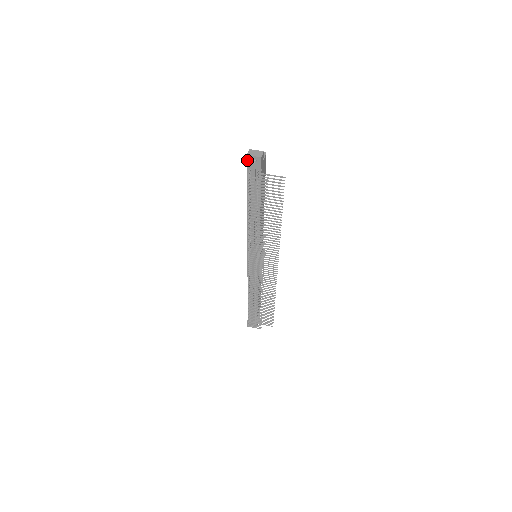
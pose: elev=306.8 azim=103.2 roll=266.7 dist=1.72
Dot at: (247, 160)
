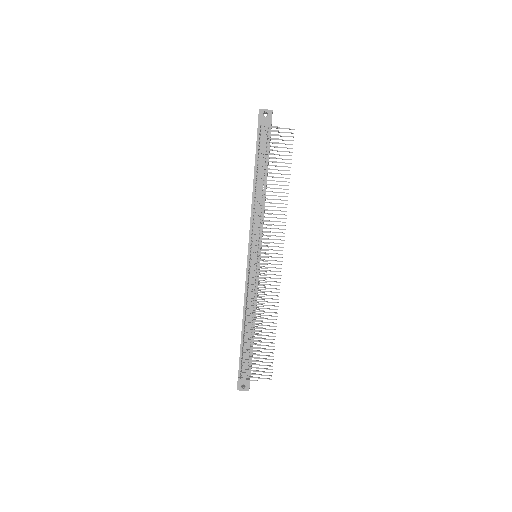
Dot at: (259, 115)
